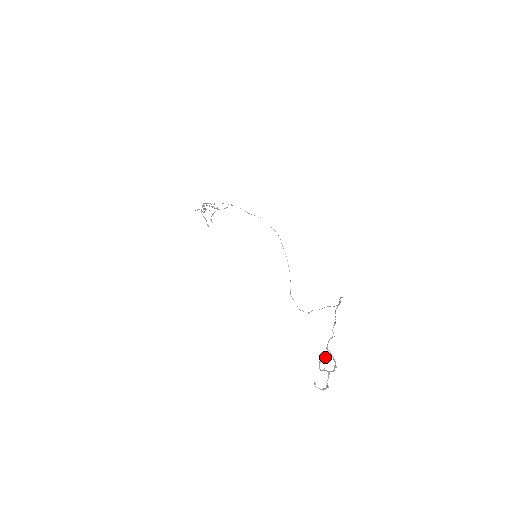
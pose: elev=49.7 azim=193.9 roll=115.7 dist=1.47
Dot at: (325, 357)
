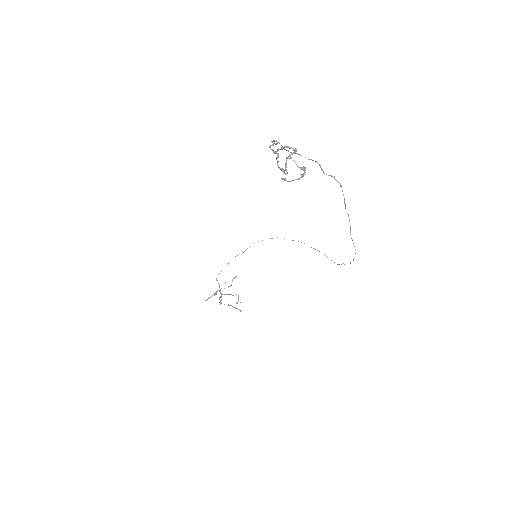
Dot at: (276, 157)
